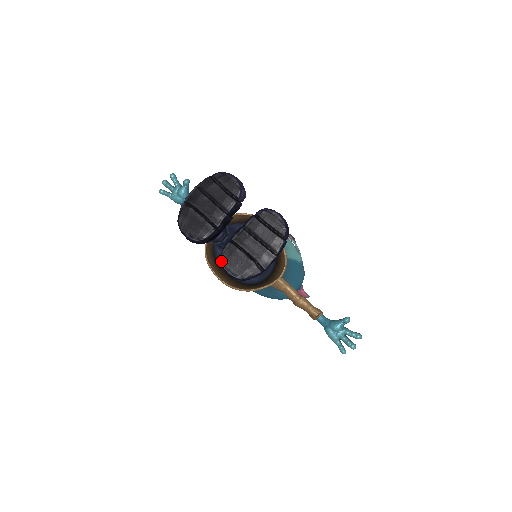
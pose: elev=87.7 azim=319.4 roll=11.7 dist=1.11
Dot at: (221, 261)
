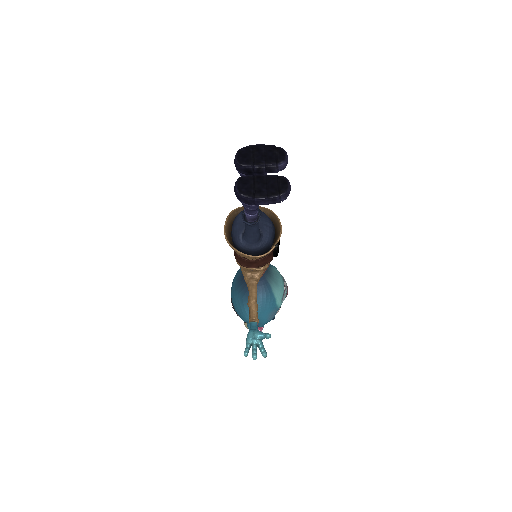
Dot at: (239, 179)
